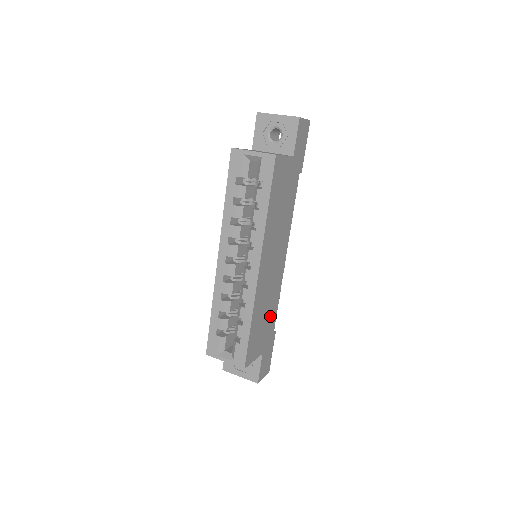
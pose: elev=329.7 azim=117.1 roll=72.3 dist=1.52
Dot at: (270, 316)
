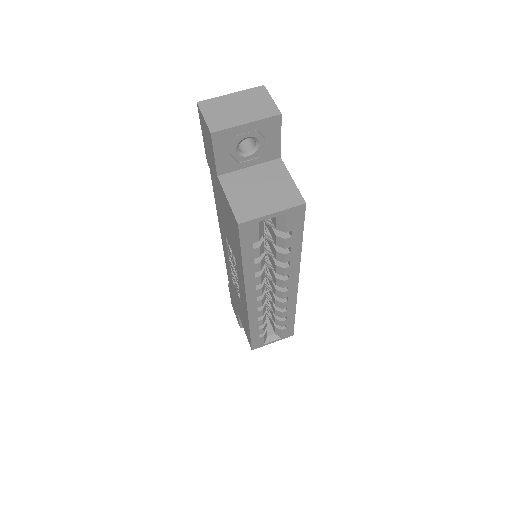
Dot at: occluded
